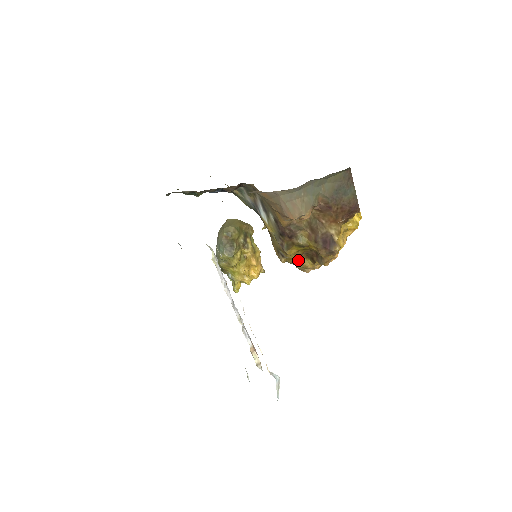
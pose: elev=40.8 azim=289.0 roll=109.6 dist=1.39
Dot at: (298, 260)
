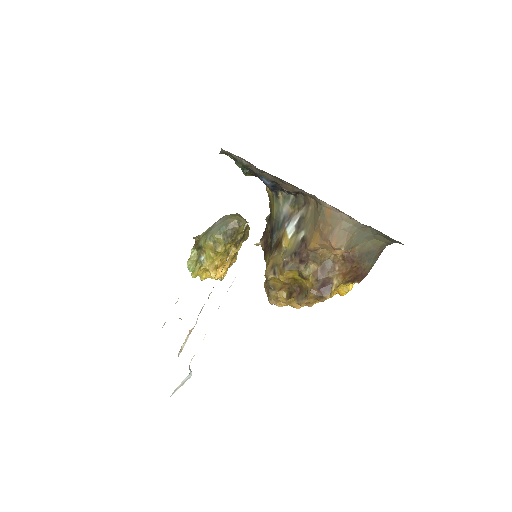
Dot at: (279, 286)
